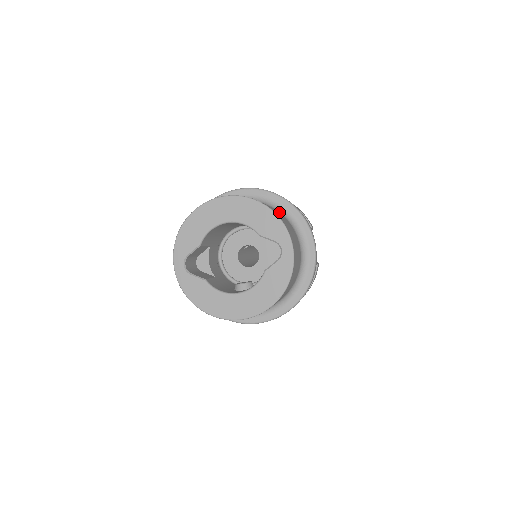
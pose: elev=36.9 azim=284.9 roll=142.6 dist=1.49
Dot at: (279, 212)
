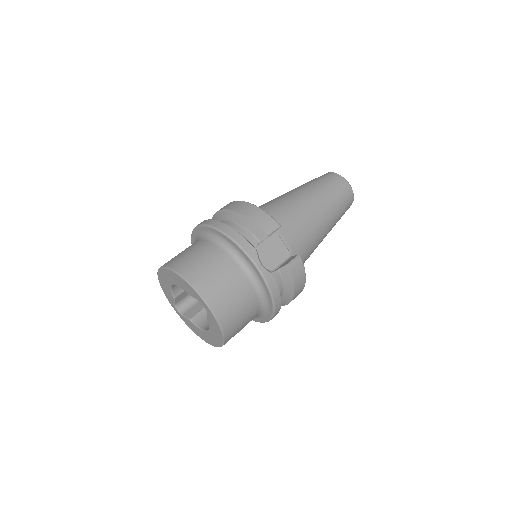
Dot at: (219, 248)
